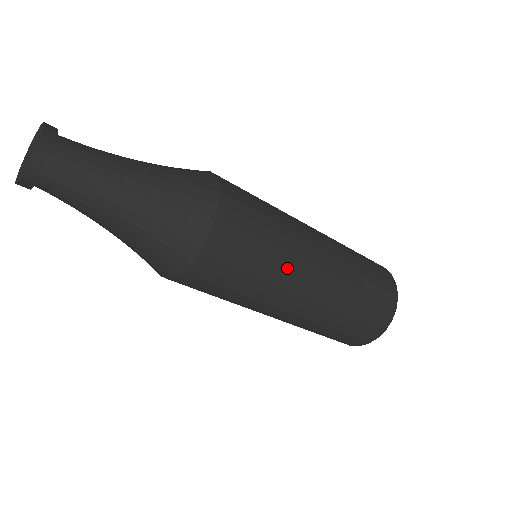
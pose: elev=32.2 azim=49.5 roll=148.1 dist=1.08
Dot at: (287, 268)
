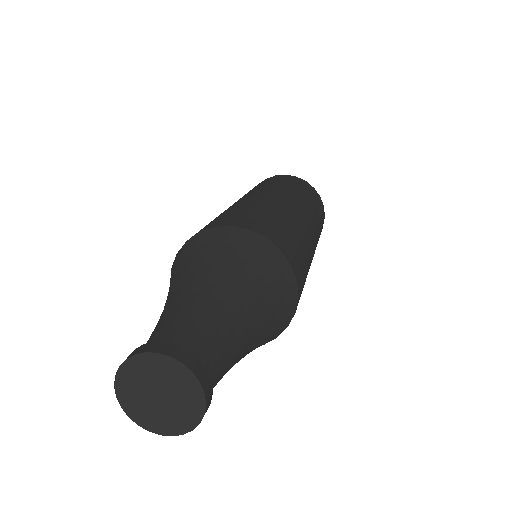
Dot at: (308, 243)
